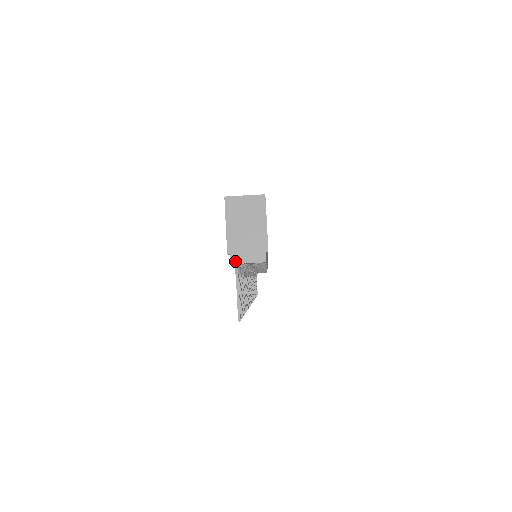
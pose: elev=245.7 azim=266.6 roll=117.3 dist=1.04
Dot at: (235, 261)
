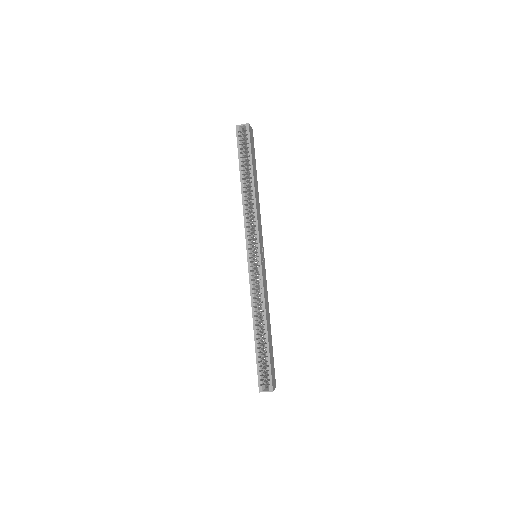
Dot at: occluded
